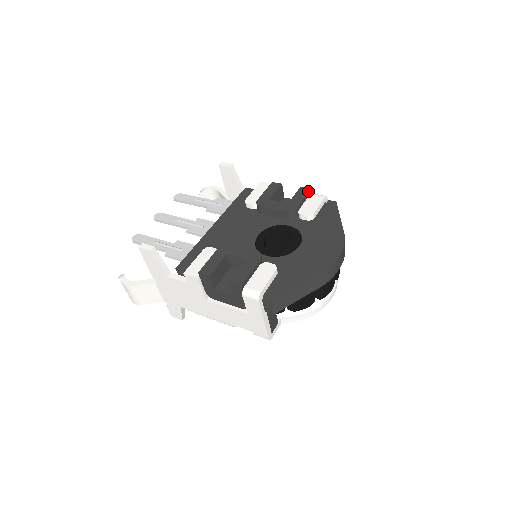
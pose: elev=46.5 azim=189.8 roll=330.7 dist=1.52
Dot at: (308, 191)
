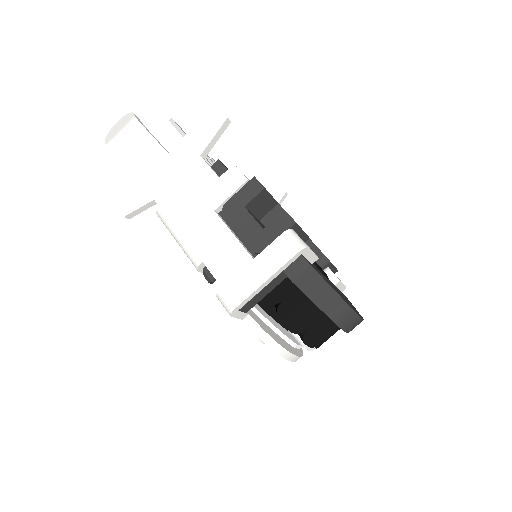
Dot at: occluded
